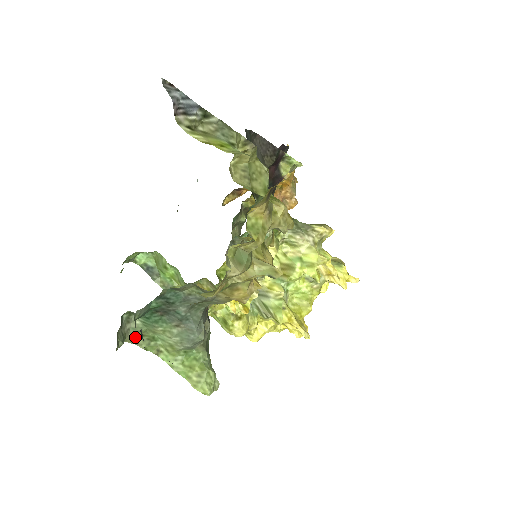
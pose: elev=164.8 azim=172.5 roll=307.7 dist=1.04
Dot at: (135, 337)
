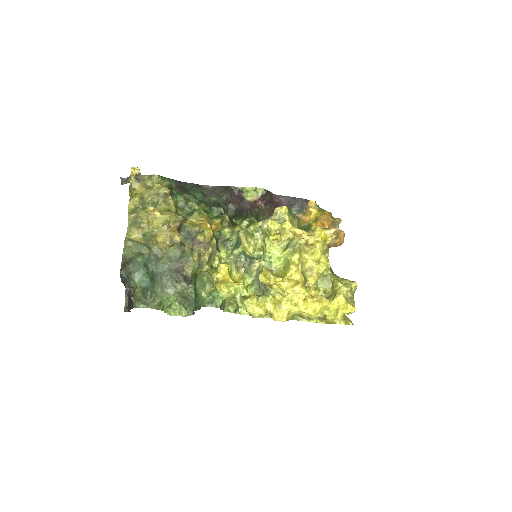
Dot at: (155, 305)
